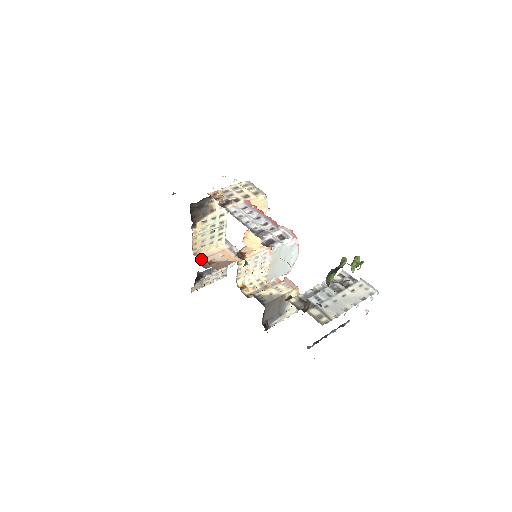
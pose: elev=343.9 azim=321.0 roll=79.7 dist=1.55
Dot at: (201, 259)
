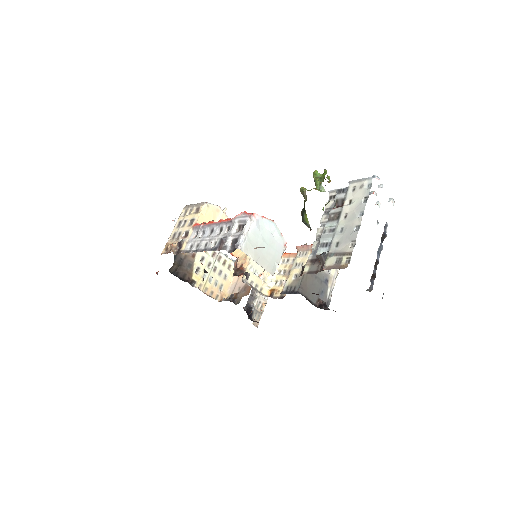
Dot at: (228, 300)
